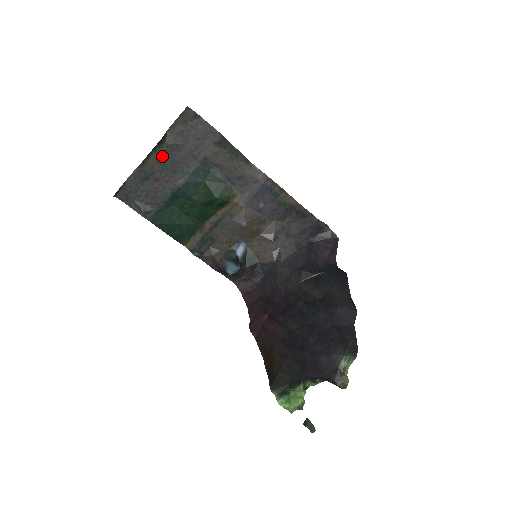
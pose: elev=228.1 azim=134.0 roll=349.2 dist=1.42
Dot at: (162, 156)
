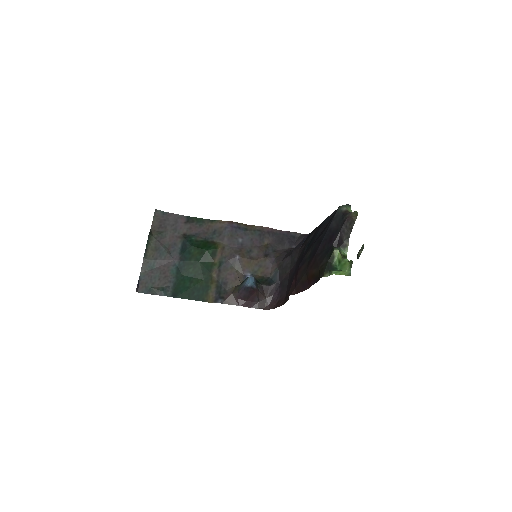
Dot at: (155, 246)
